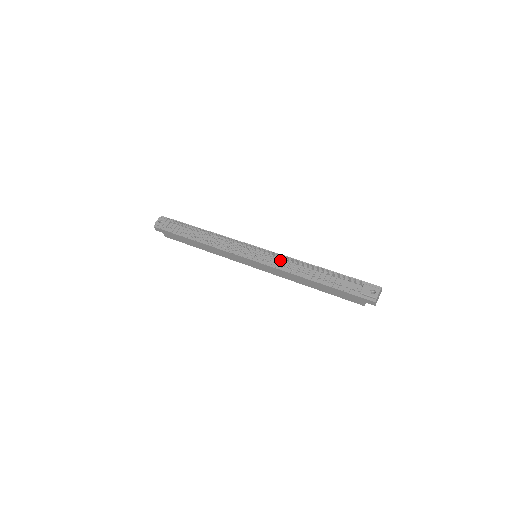
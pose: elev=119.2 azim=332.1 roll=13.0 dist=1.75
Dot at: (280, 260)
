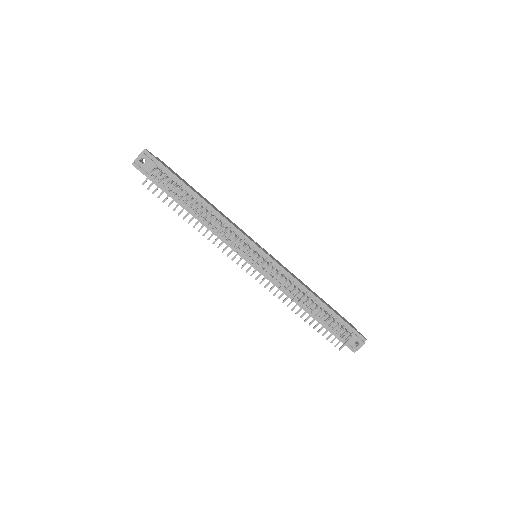
Dot at: occluded
